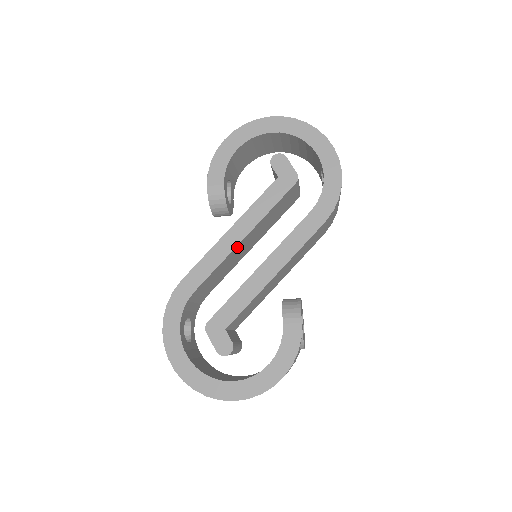
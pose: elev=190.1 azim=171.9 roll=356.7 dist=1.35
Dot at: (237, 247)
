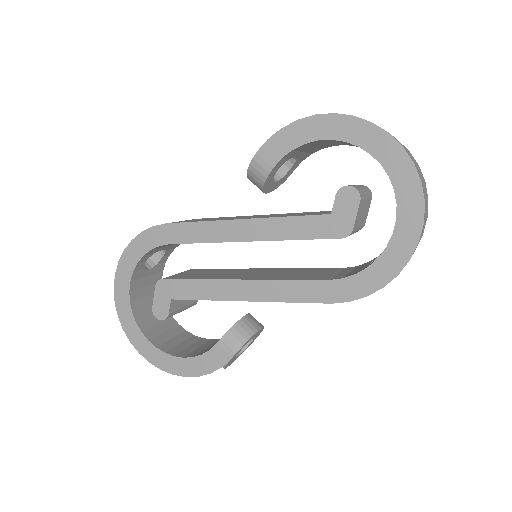
Dot at: (236, 241)
